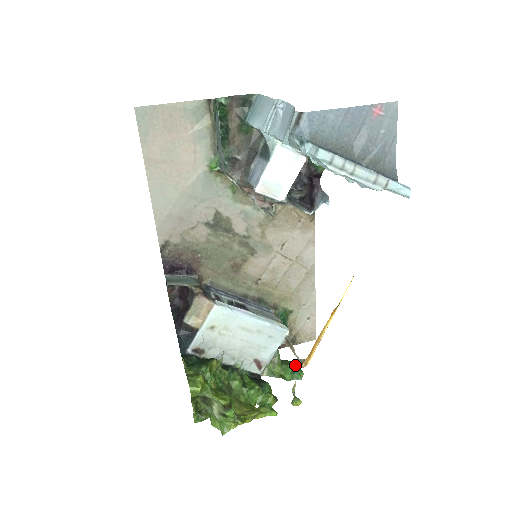
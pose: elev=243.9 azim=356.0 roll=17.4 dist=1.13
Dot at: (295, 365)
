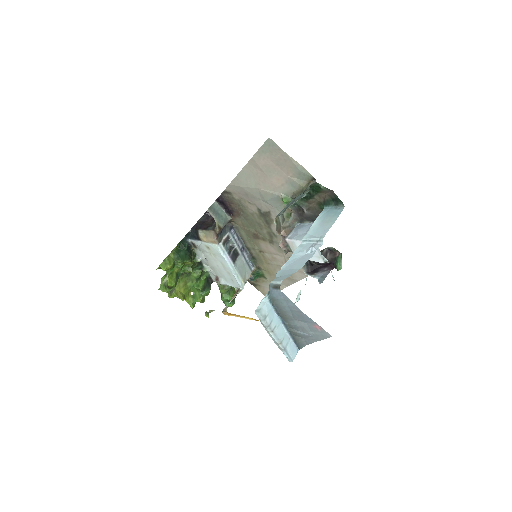
Dot at: occluded
